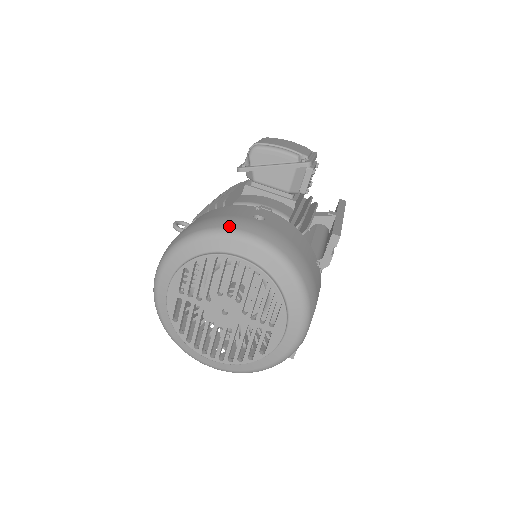
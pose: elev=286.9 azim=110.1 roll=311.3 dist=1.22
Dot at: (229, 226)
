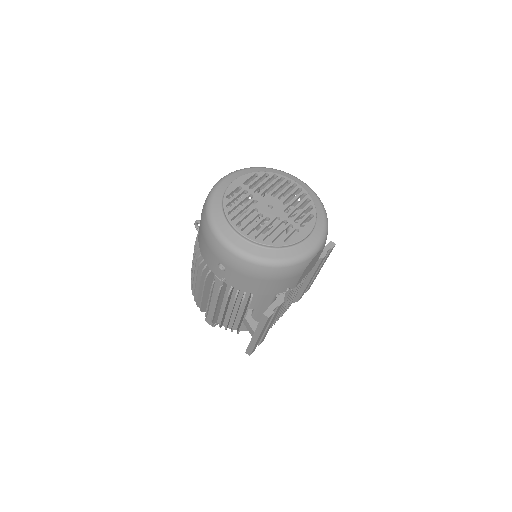
Dot at: occluded
